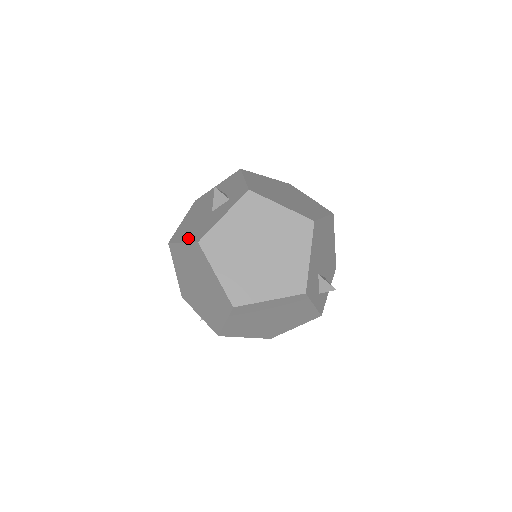
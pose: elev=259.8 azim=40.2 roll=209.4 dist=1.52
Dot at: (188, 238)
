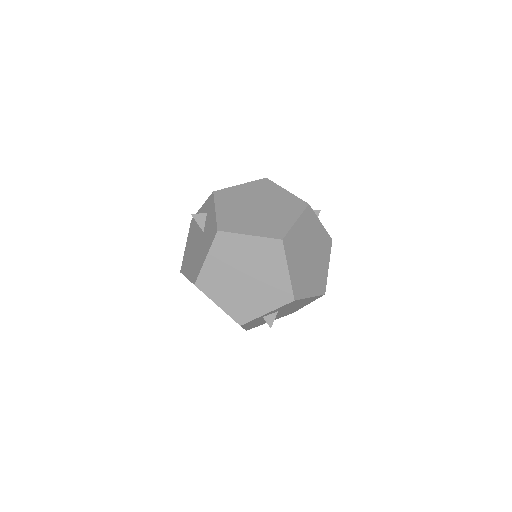
Dot at: (207, 250)
